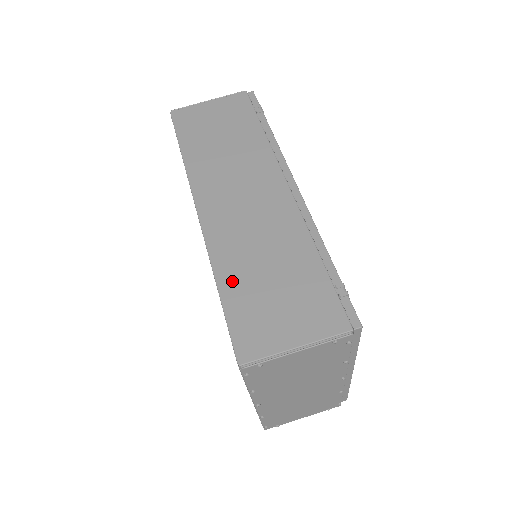
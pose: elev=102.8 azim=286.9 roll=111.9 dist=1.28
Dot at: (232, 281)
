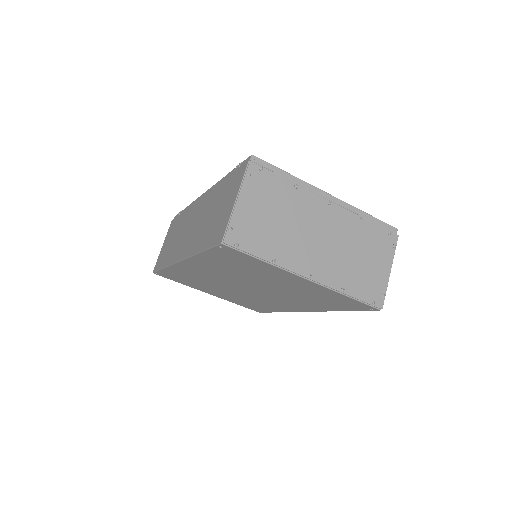
Dot at: (202, 242)
